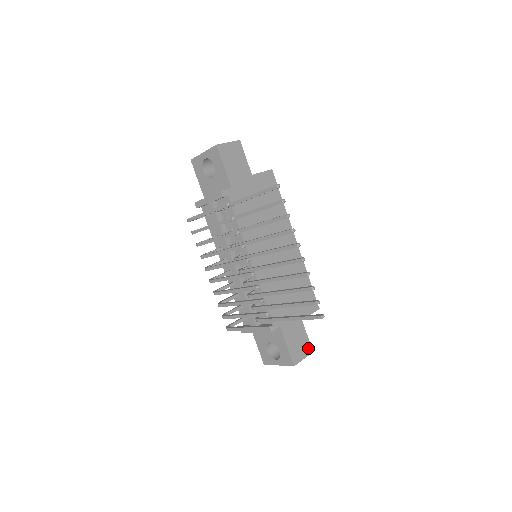
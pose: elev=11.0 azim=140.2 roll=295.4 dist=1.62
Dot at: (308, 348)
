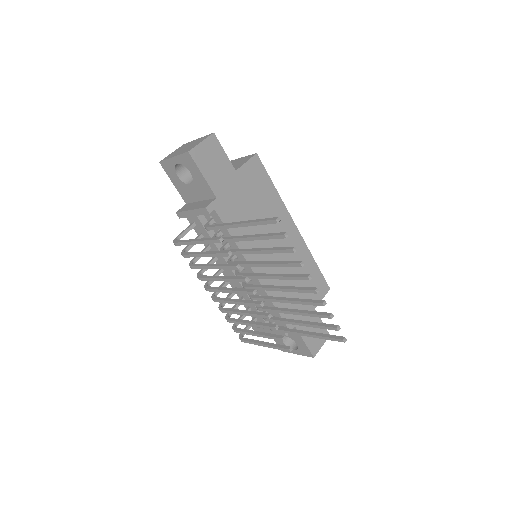
Dot at: occluded
